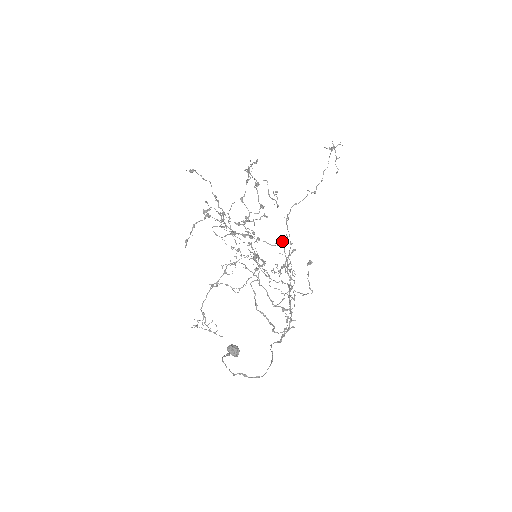
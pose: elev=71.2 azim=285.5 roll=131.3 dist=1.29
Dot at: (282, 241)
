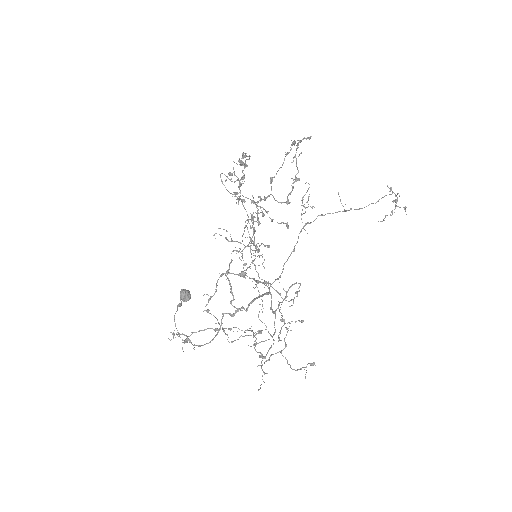
Dot at: occluded
